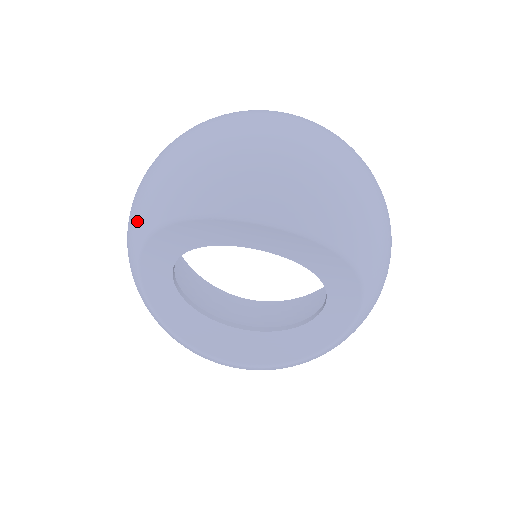
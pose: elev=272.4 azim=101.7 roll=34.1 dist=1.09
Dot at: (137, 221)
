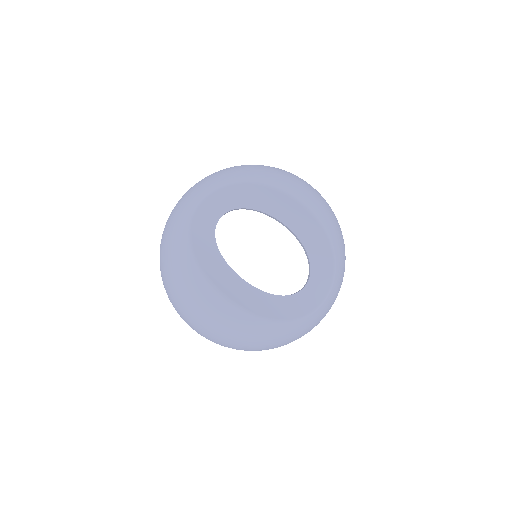
Dot at: (212, 181)
